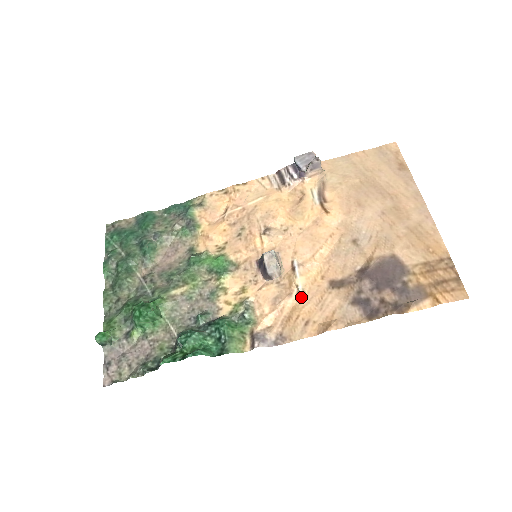
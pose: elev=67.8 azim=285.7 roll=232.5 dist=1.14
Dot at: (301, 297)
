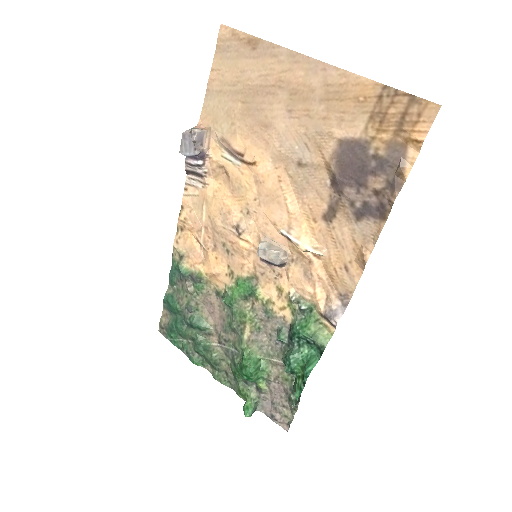
Dot at: (319, 255)
